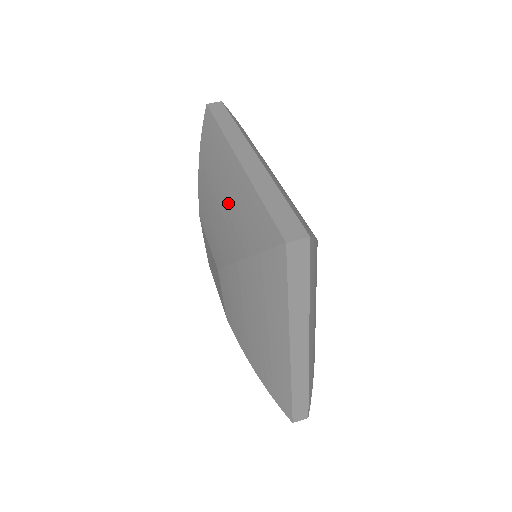
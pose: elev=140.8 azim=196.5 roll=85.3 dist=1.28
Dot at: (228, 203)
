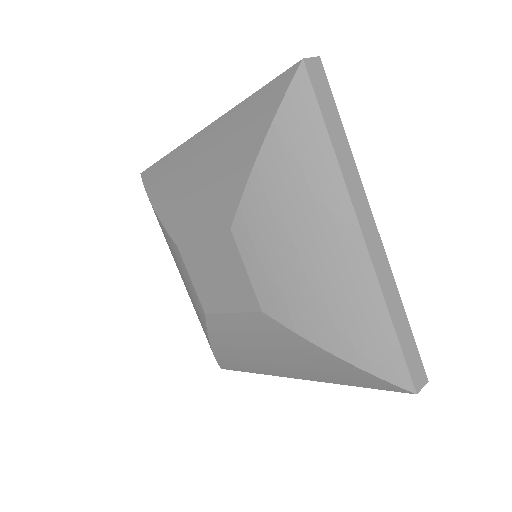
Dot at: (212, 158)
